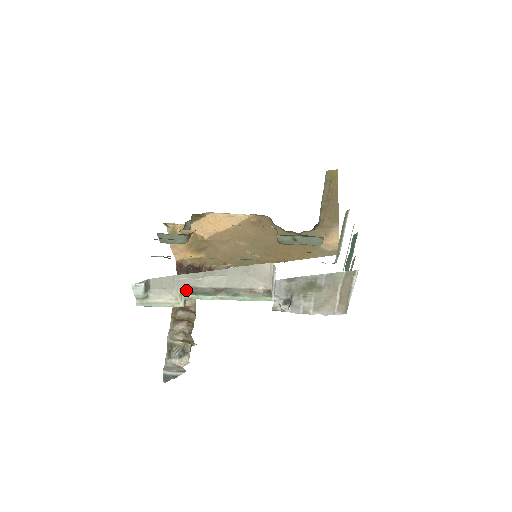
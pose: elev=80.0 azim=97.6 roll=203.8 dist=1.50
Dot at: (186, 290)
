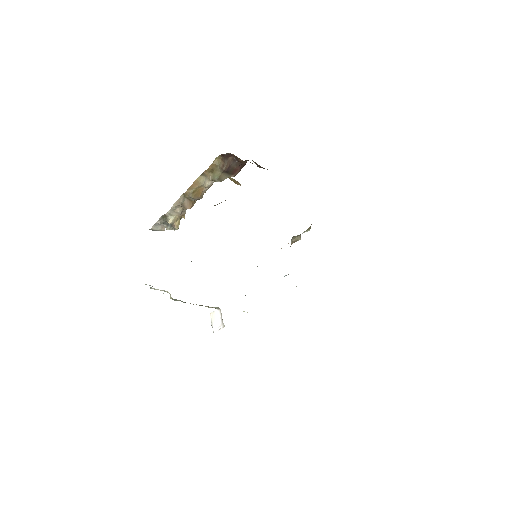
Dot at: (175, 299)
